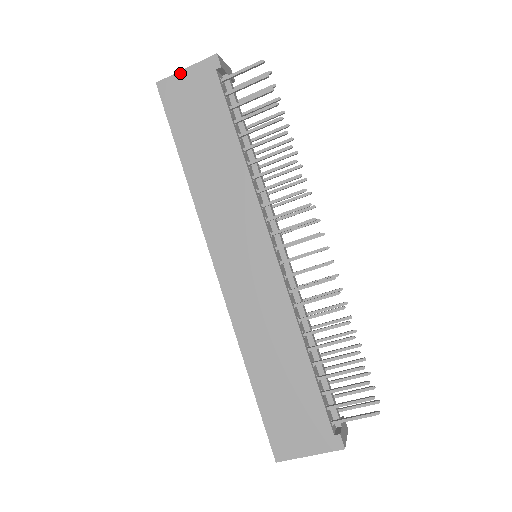
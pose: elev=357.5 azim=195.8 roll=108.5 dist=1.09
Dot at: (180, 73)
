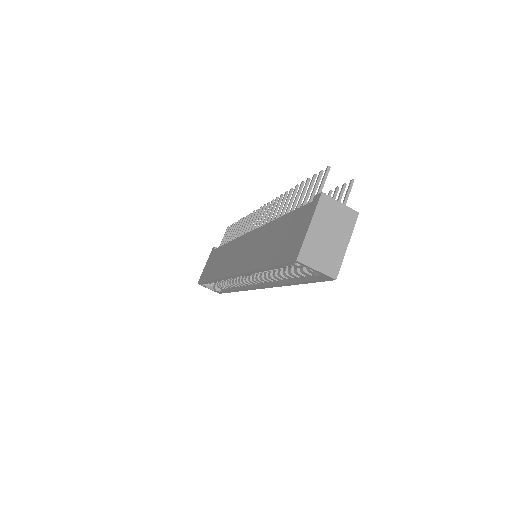
Dot at: (204, 269)
